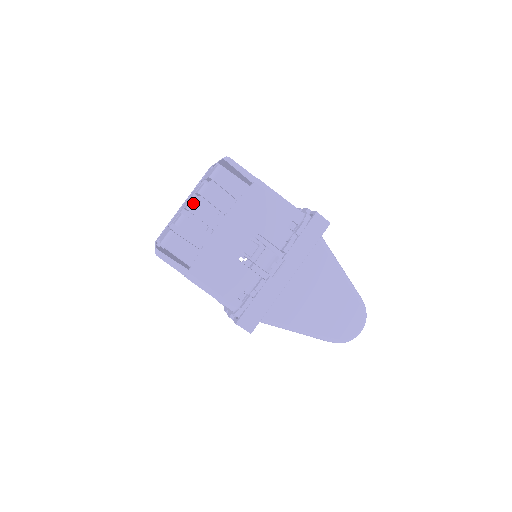
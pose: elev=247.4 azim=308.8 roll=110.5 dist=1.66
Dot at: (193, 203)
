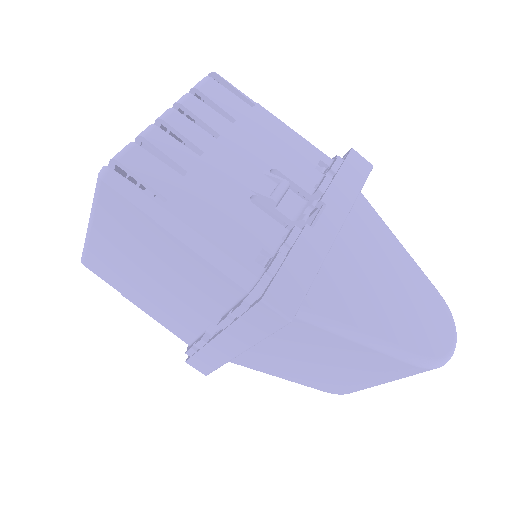
Dot at: (168, 111)
